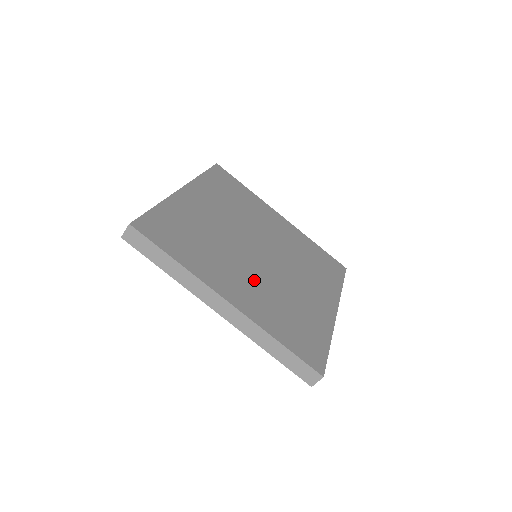
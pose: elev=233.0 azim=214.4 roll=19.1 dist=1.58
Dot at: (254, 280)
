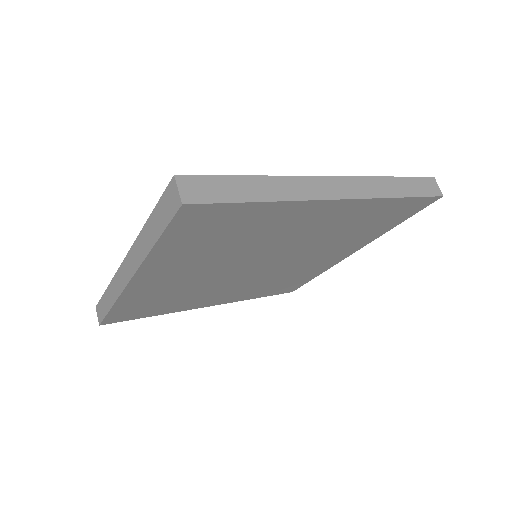
Dot at: occluded
